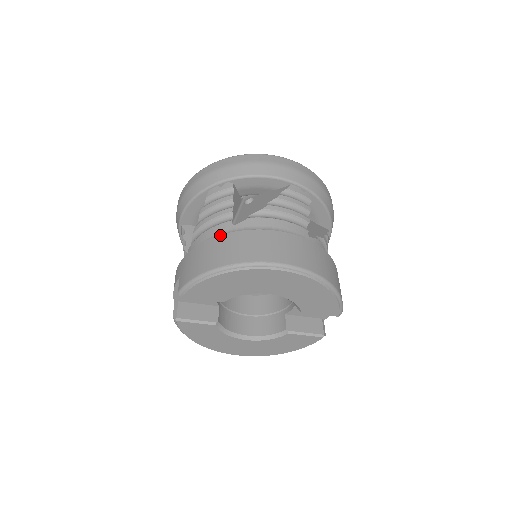
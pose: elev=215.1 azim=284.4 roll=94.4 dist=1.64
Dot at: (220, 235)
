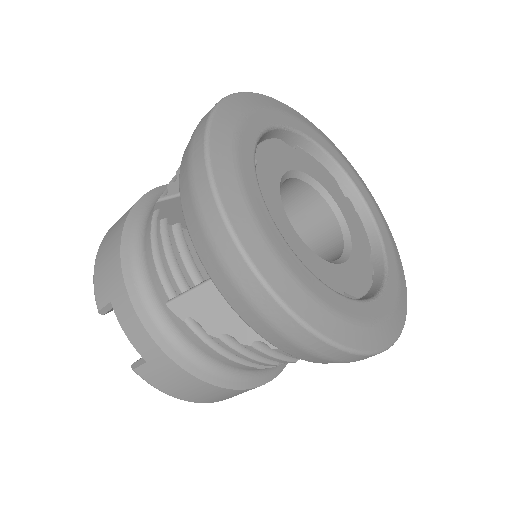
Dot at: (229, 390)
